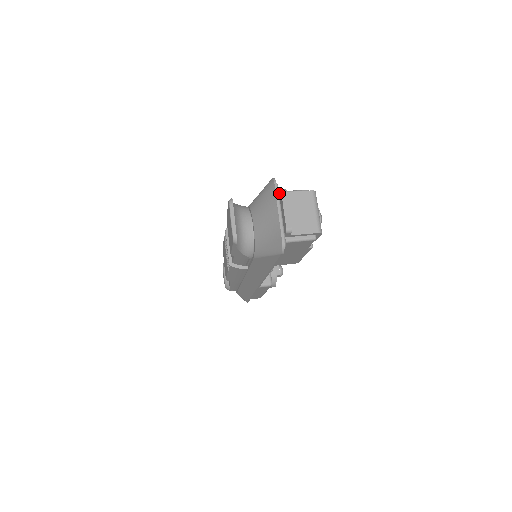
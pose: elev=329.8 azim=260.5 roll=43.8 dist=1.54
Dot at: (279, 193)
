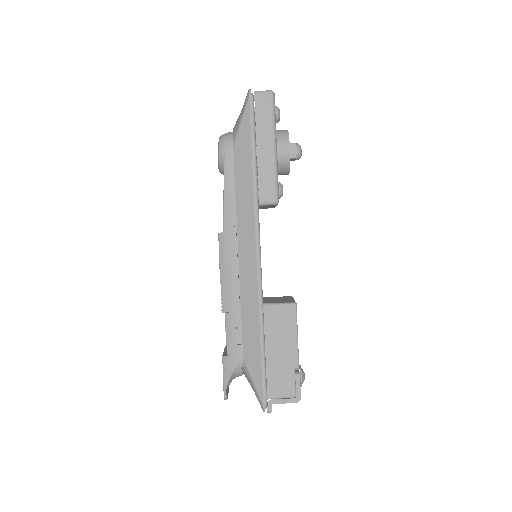
Dot at: occluded
